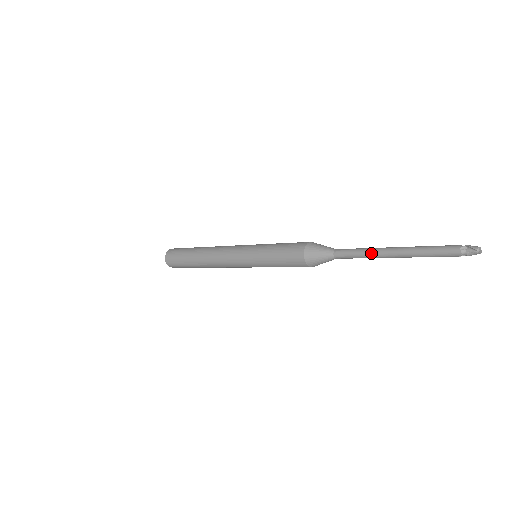
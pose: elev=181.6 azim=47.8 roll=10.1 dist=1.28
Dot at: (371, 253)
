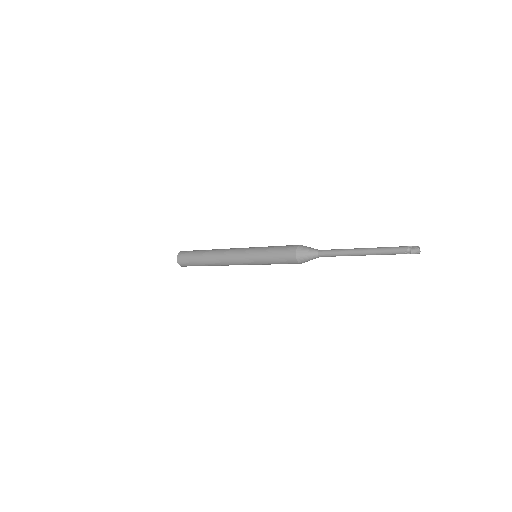
Dot at: (346, 249)
